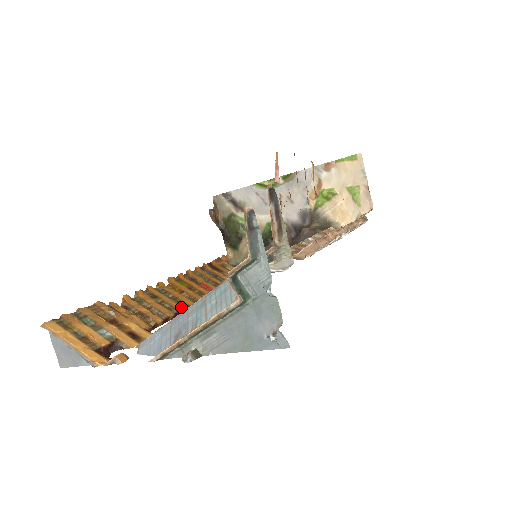
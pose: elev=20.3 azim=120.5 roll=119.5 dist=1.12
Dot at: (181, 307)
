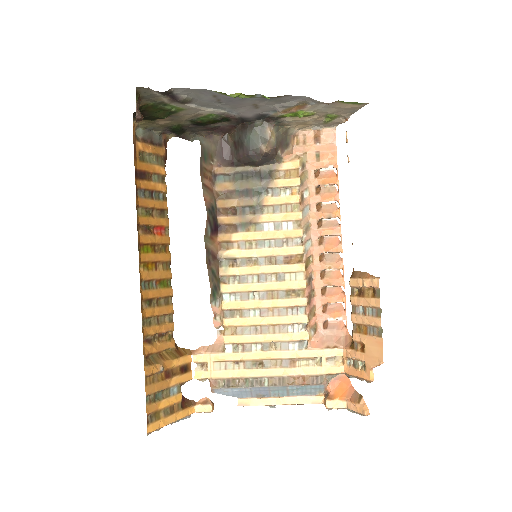
Dot at: (170, 290)
